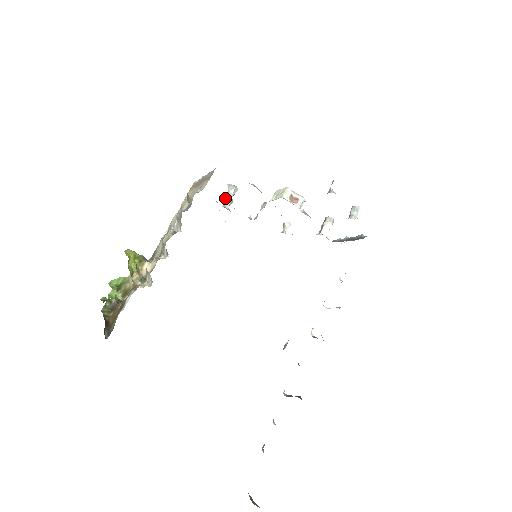
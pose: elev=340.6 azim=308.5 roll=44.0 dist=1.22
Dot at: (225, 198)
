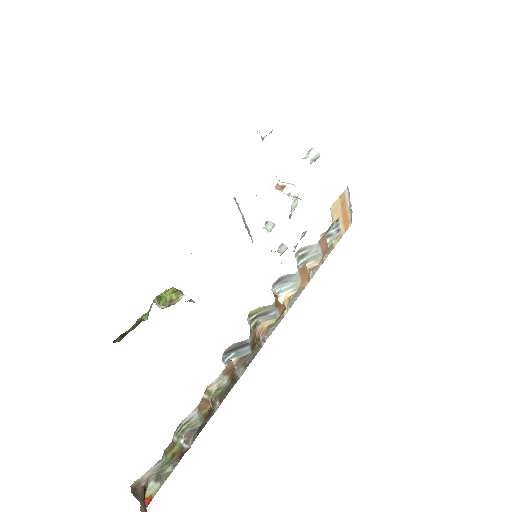
Dot at: occluded
